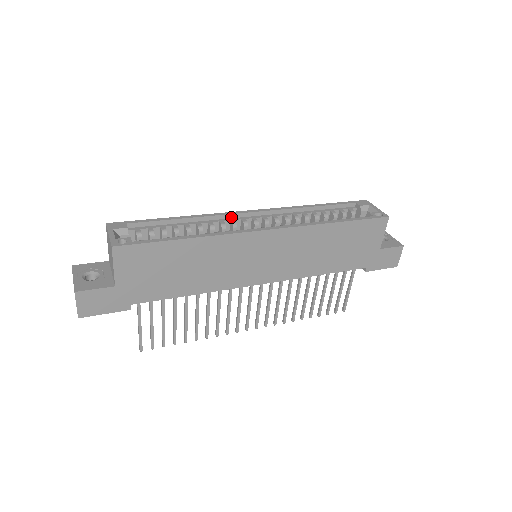
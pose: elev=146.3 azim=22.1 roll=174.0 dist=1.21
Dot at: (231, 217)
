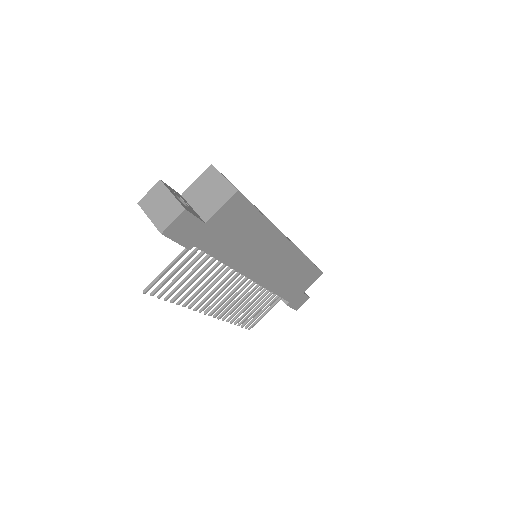
Dot at: occluded
